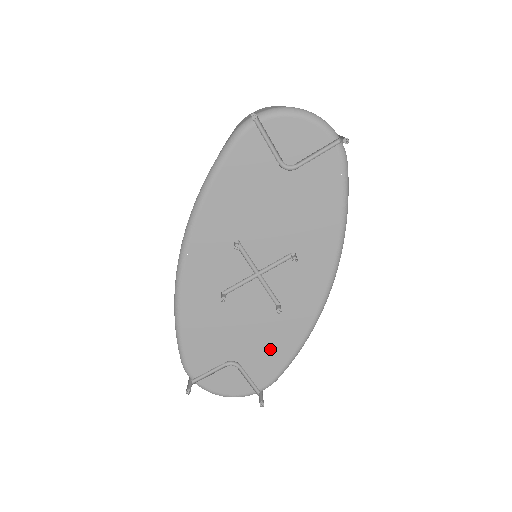
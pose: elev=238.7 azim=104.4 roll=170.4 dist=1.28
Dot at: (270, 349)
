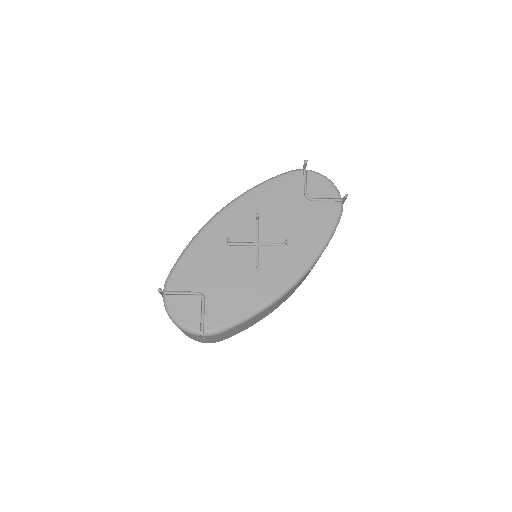
Dot at: (232, 301)
